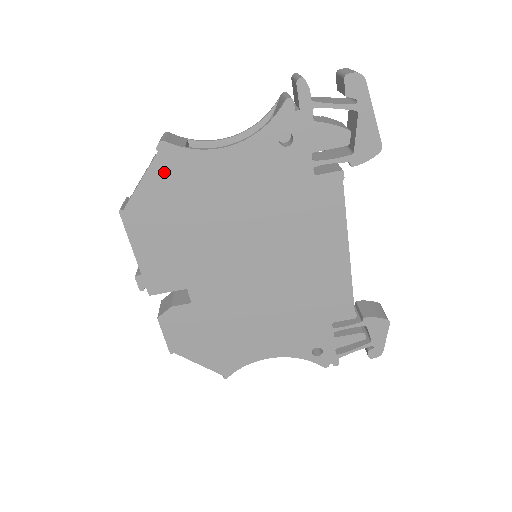
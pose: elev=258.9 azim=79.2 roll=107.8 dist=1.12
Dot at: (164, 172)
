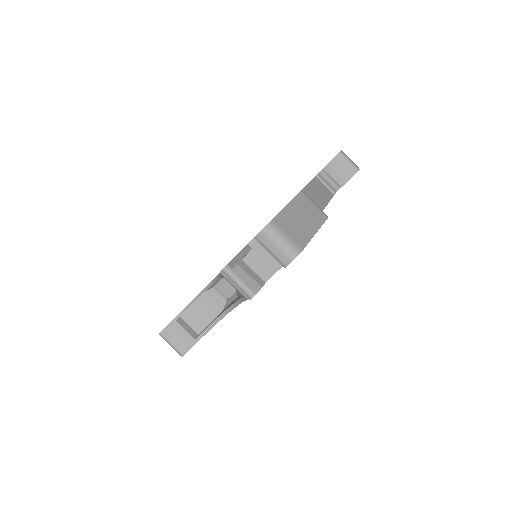
Dot at: occluded
